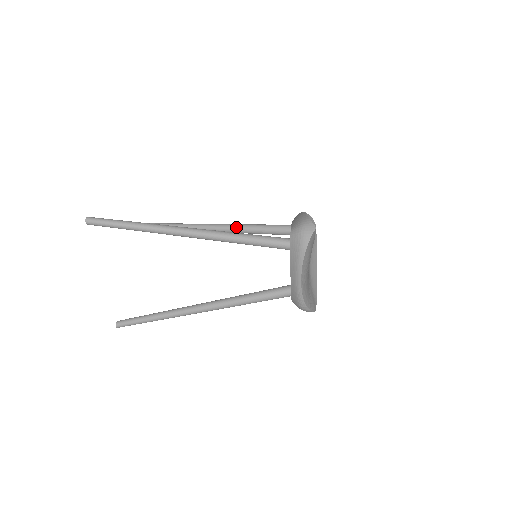
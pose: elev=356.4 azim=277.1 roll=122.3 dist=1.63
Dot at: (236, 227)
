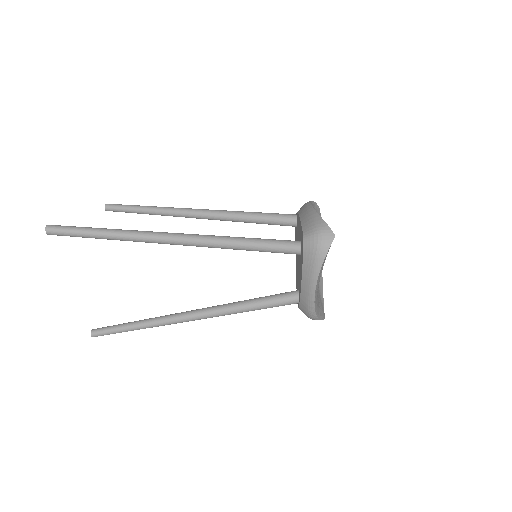
Dot at: (228, 215)
